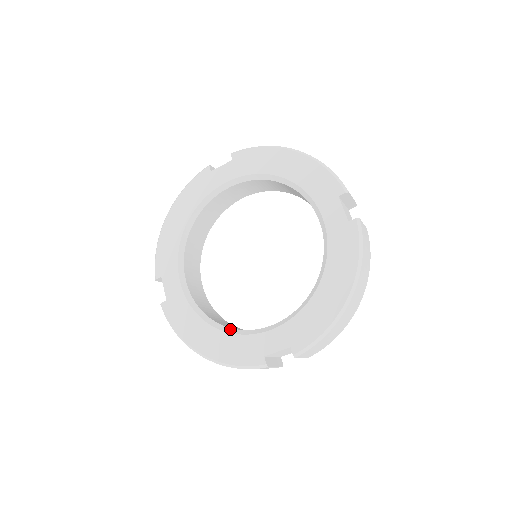
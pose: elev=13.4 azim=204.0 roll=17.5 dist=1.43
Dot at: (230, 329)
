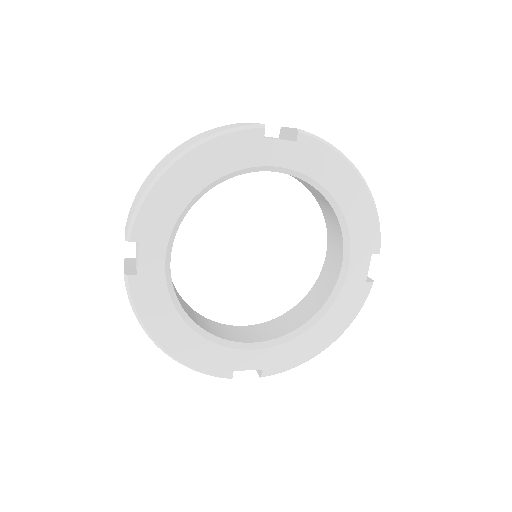
Dot at: (207, 333)
